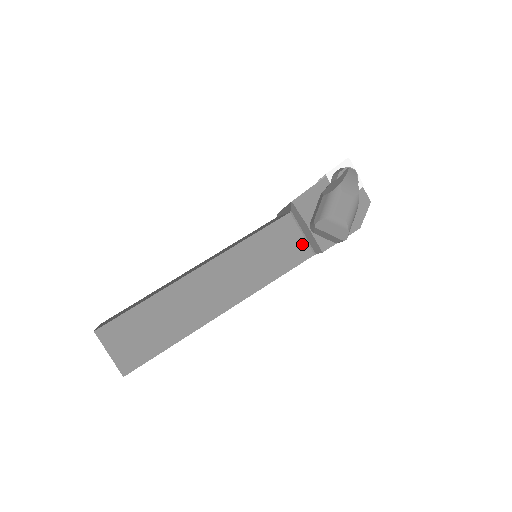
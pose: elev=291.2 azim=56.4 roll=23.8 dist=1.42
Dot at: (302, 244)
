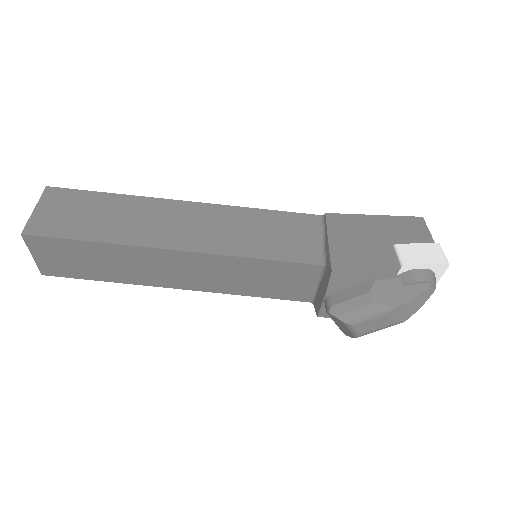
Dot at: (308, 291)
